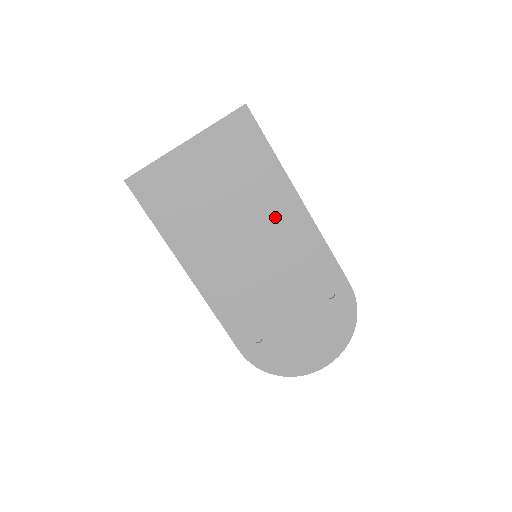
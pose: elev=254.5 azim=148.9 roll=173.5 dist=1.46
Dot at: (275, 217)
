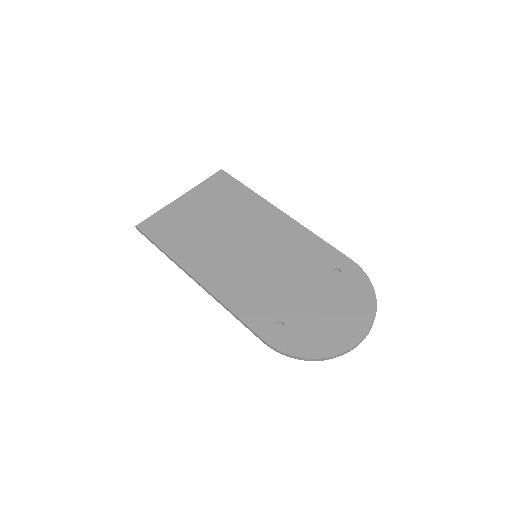
Dot at: (264, 225)
